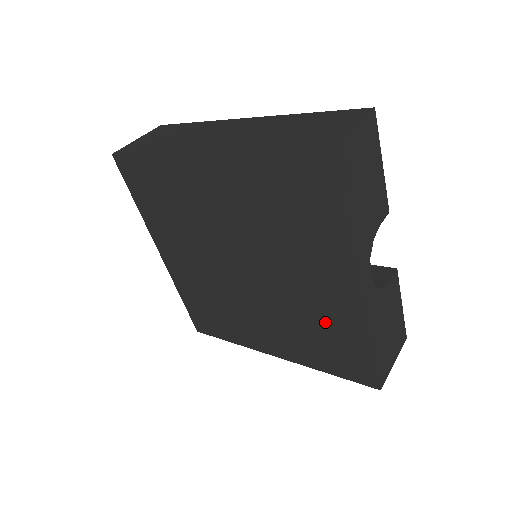
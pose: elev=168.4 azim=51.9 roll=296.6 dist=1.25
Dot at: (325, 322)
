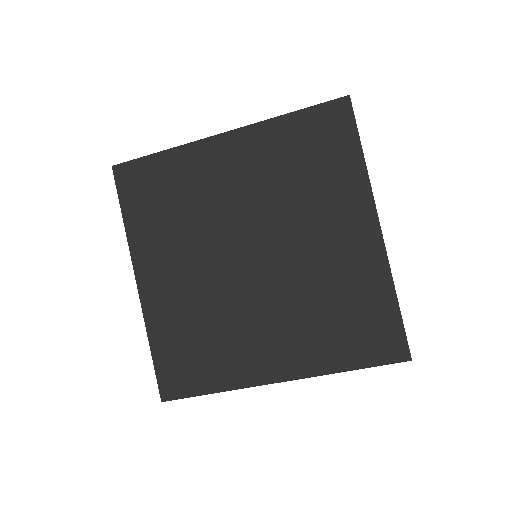
Dot at: (345, 286)
